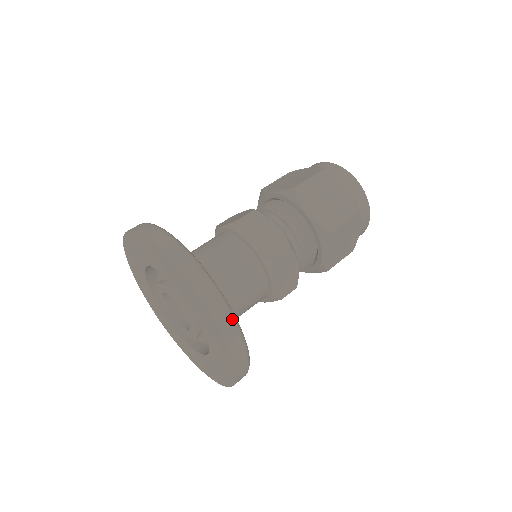
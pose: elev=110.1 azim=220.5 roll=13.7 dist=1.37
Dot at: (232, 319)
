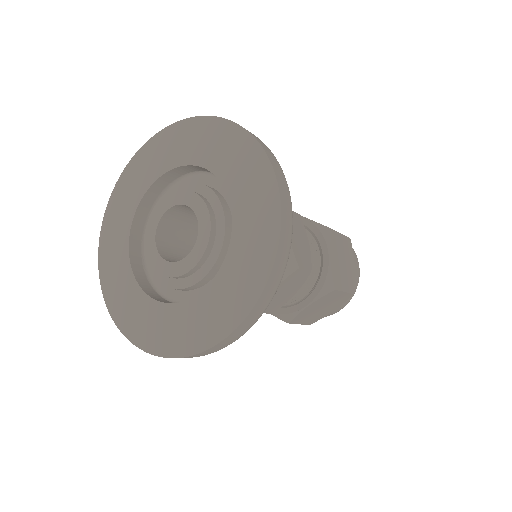
Dot at: (271, 152)
